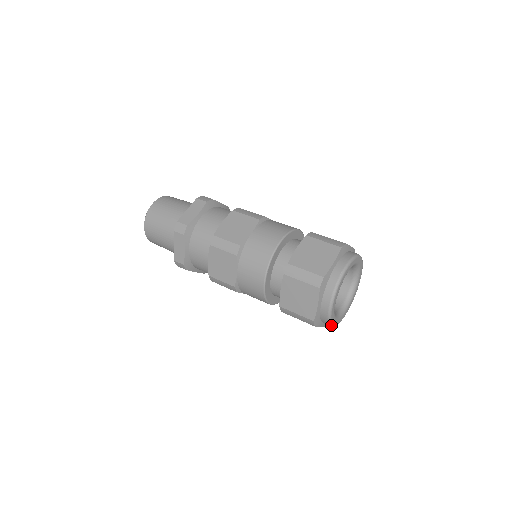
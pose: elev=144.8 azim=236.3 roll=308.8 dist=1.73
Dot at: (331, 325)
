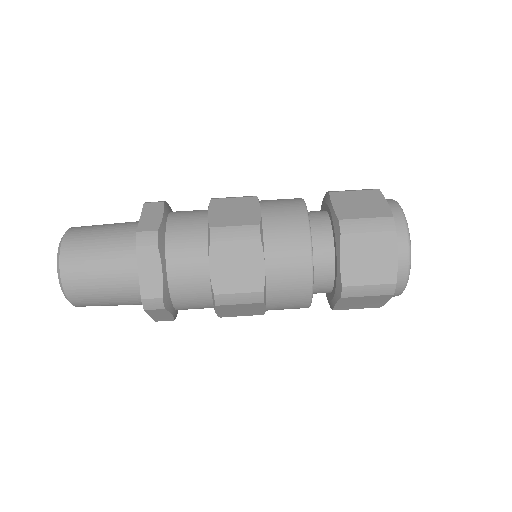
Dot at: occluded
